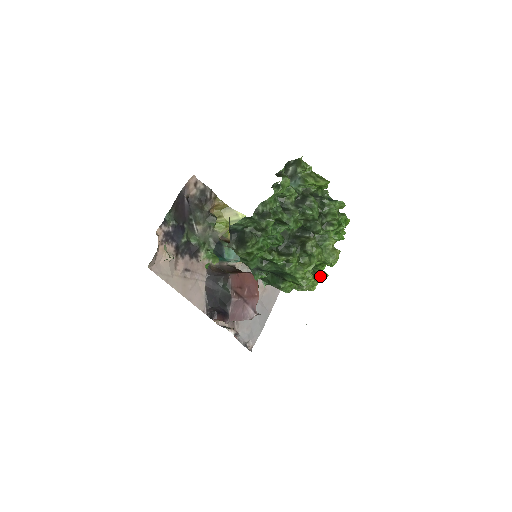
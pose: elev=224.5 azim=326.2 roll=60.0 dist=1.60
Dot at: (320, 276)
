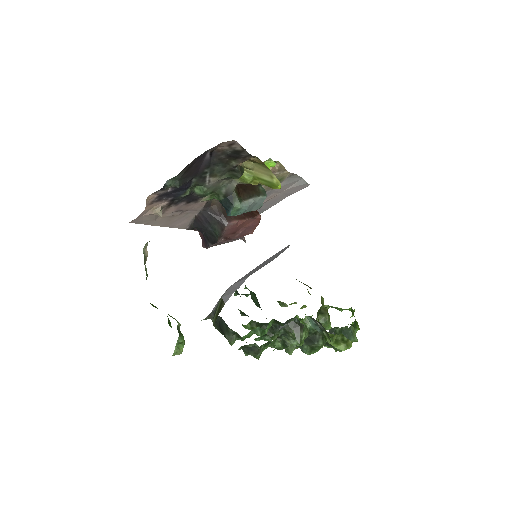
Dot at: occluded
